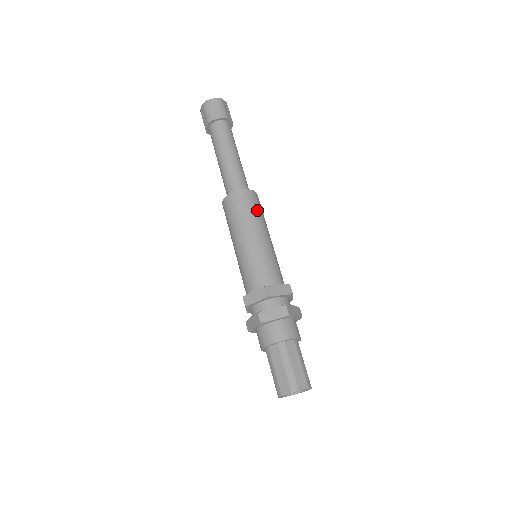
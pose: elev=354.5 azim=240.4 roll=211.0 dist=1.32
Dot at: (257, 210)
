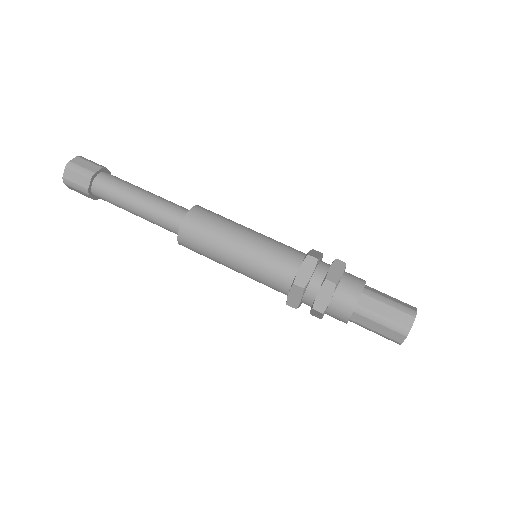
Dot at: (222, 216)
